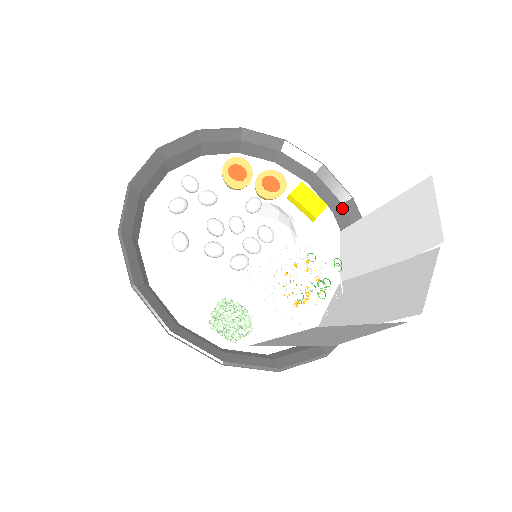
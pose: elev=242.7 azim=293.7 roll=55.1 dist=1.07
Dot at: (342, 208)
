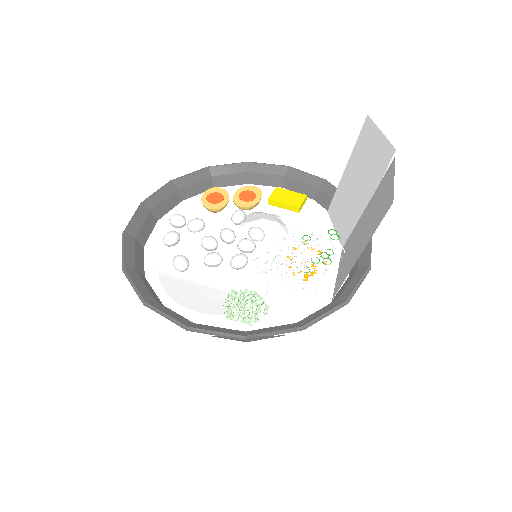
Dot at: (320, 192)
